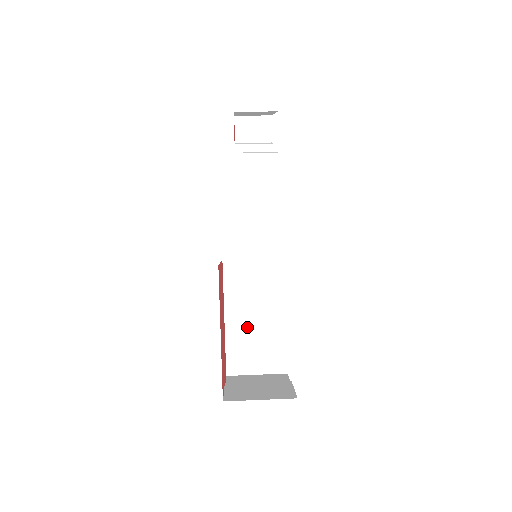
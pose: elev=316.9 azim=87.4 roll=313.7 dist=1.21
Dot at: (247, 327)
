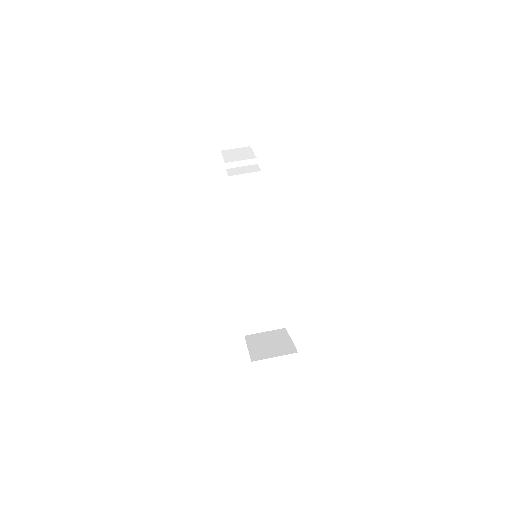
Dot at: (255, 303)
